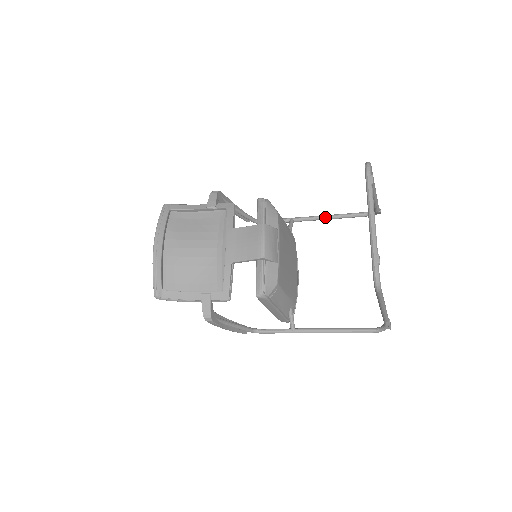
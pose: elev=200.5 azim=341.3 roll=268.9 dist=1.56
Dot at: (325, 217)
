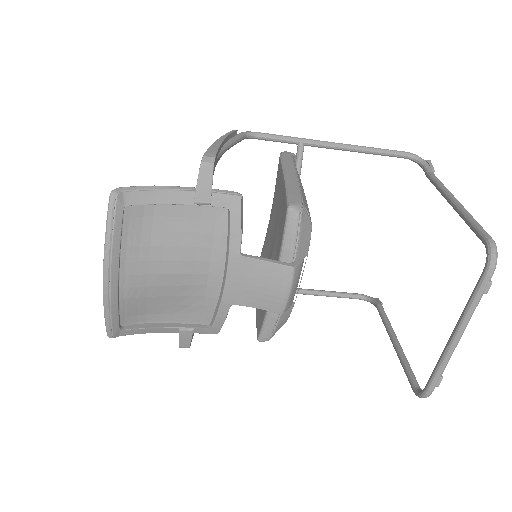
Dot at: (351, 150)
